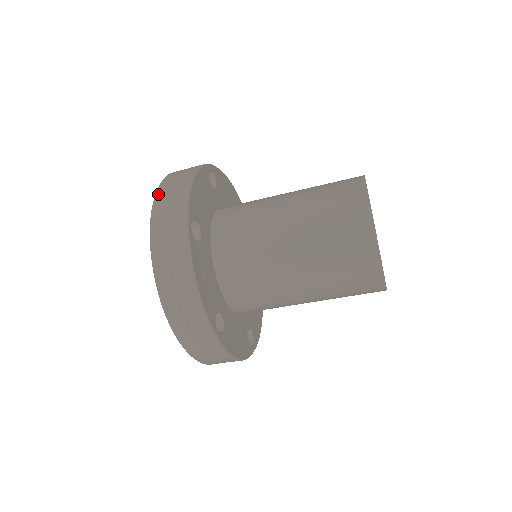
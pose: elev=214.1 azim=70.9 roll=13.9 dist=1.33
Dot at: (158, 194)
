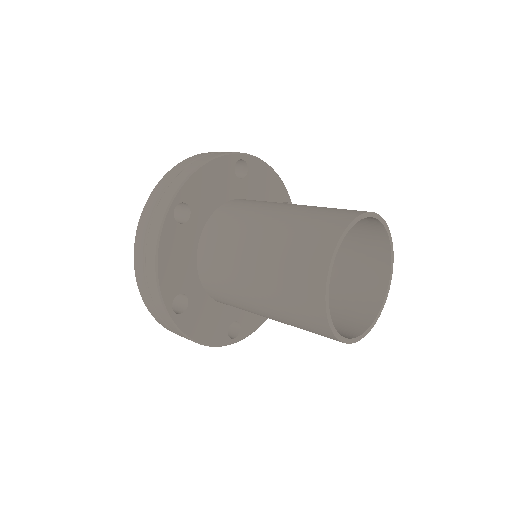
Dot at: (136, 270)
